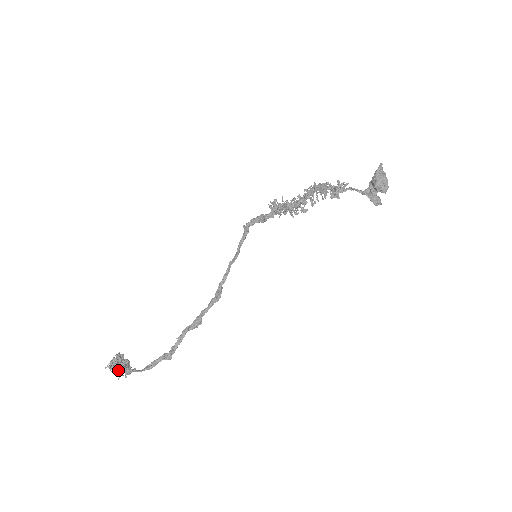
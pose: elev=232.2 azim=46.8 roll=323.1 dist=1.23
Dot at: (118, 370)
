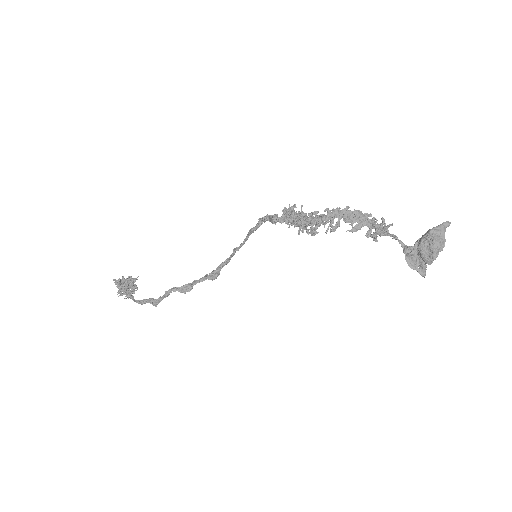
Dot at: (120, 289)
